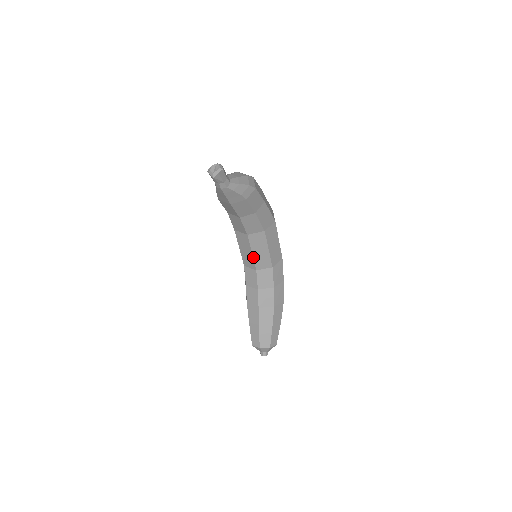
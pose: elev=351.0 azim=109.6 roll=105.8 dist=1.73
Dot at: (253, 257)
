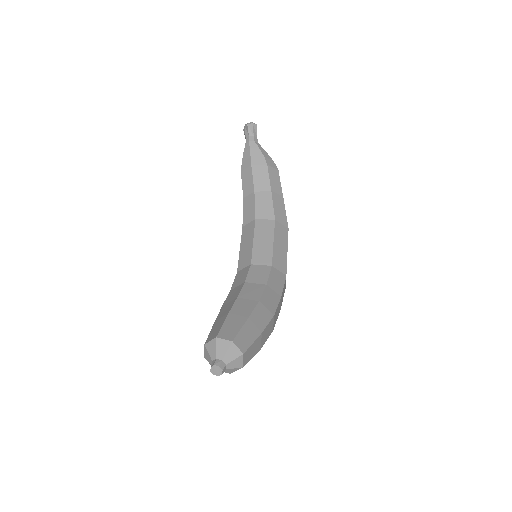
Dot at: (253, 246)
